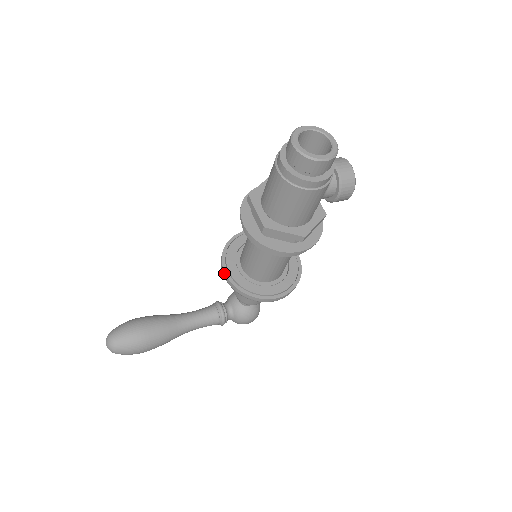
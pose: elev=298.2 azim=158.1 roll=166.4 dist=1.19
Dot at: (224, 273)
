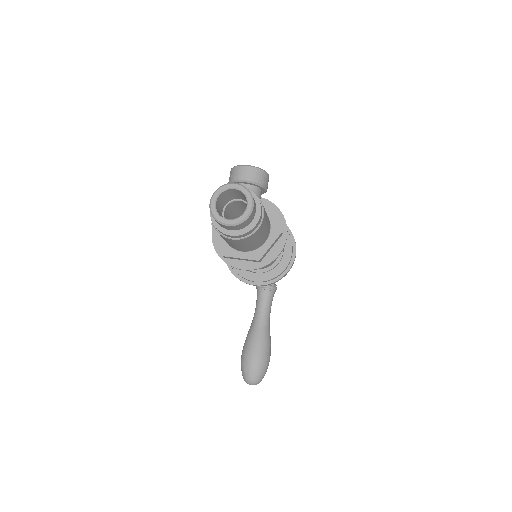
Dot at: occluded
